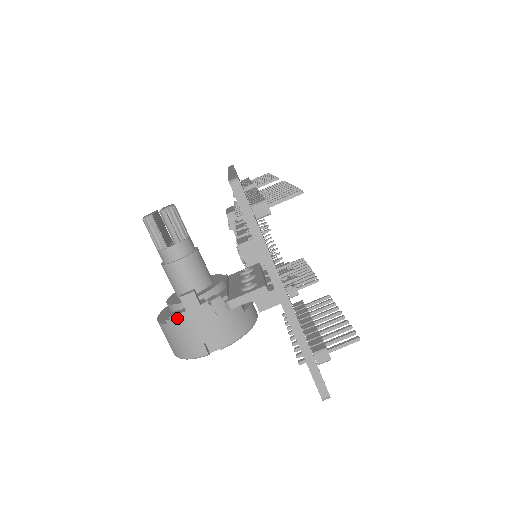
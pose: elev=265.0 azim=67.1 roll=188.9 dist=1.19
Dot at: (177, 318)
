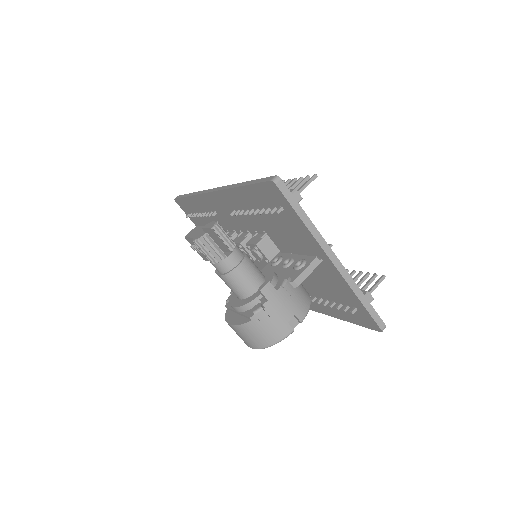
Dot at: (261, 310)
